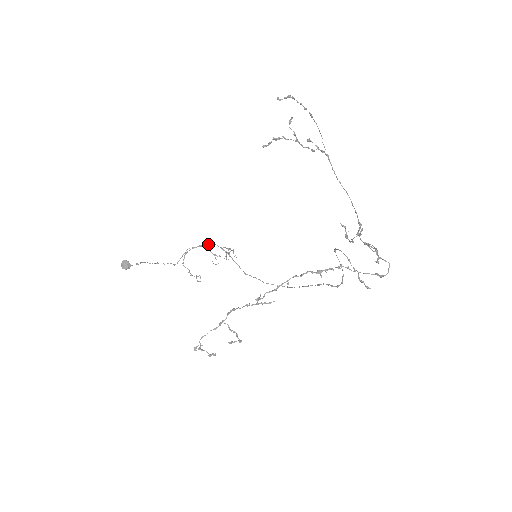
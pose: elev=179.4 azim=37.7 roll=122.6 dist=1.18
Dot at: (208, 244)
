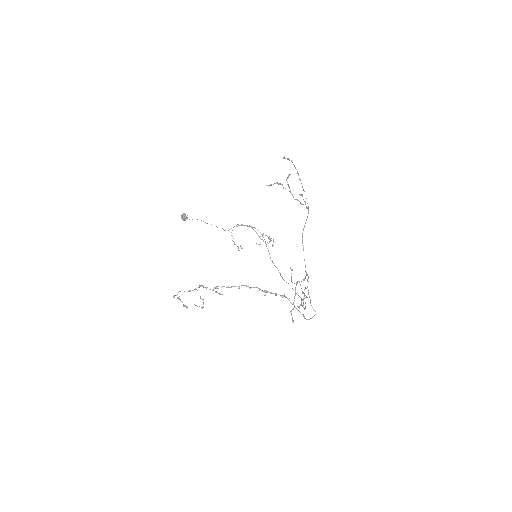
Dot at: (254, 227)
